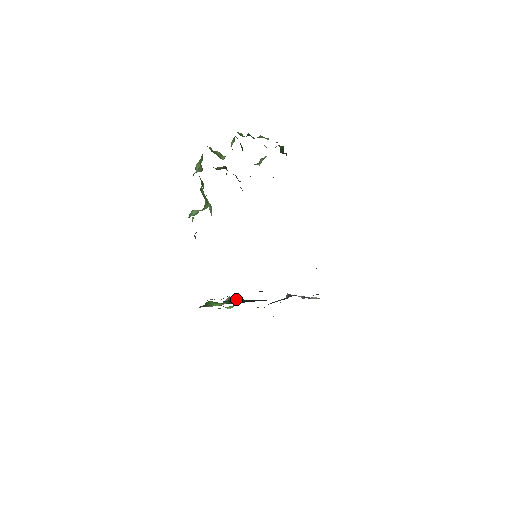
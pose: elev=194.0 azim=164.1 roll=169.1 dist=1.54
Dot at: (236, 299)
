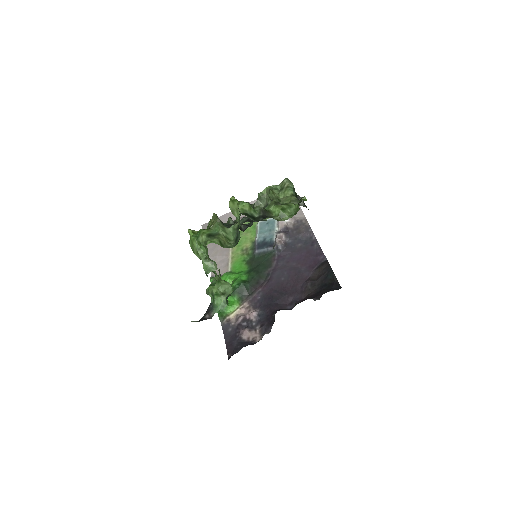
Dot at: (242, 289)
